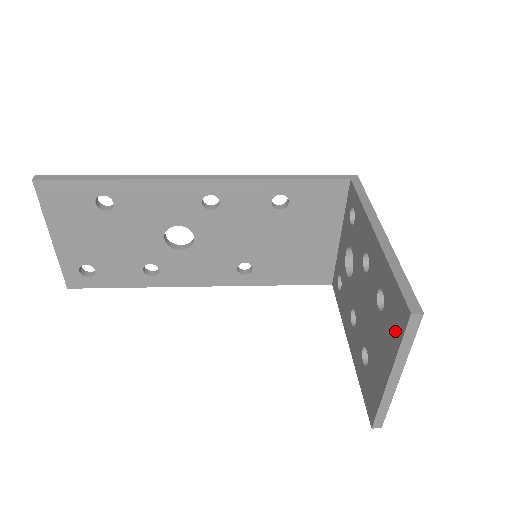
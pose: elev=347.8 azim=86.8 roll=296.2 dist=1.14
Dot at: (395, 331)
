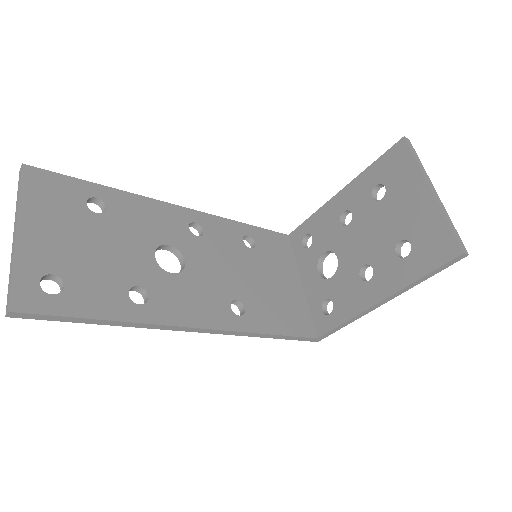
Dot at: (405, 166)
